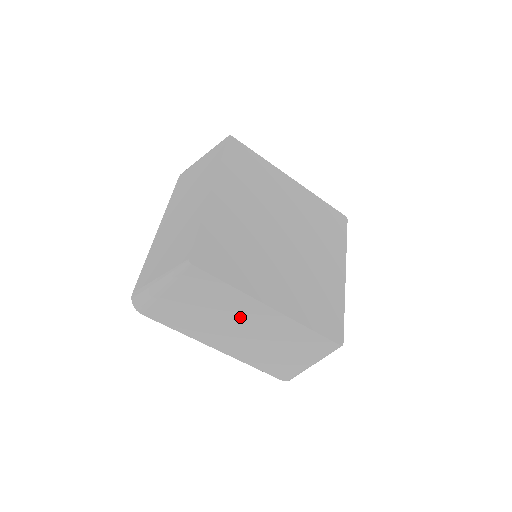
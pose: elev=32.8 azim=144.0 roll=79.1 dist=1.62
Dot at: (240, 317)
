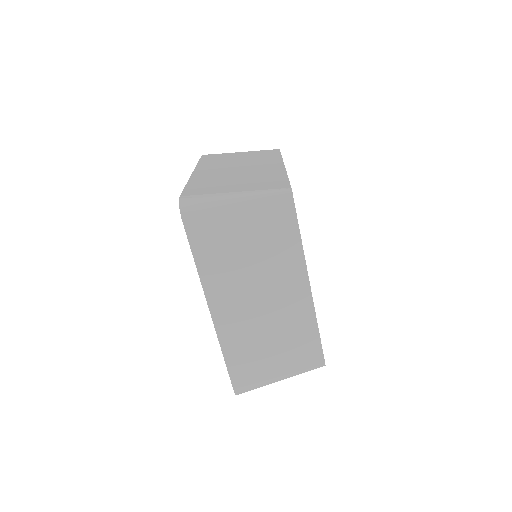
Dot at: (274, 281)
